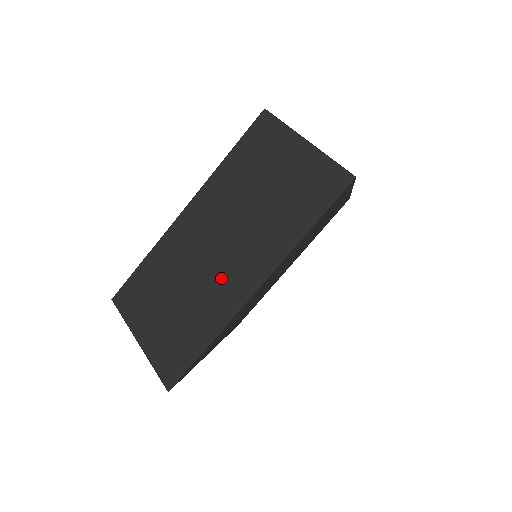
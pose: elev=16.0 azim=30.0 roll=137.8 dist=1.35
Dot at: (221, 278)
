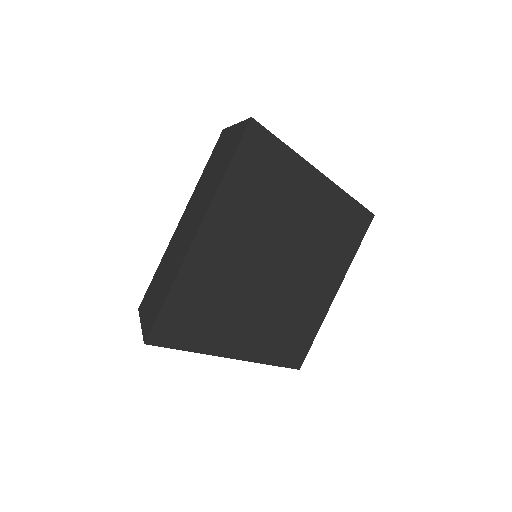
Dot at: (184, 242)
